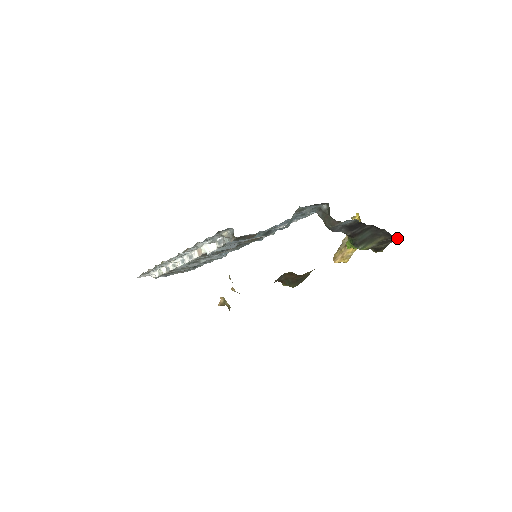
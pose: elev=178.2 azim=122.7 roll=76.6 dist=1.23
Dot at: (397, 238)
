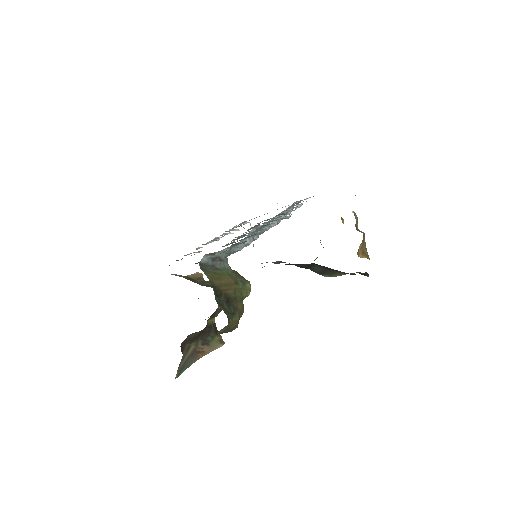
Dot at: occluded
